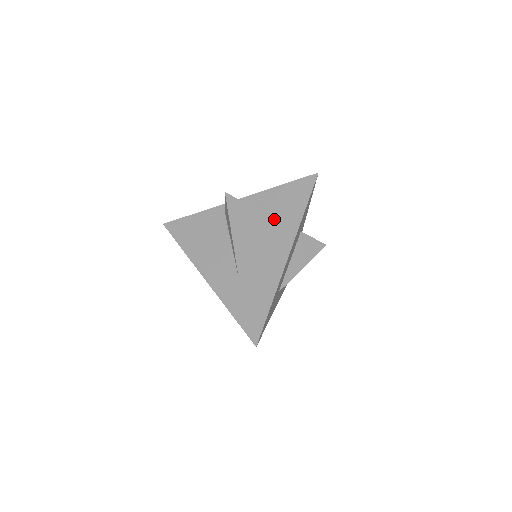
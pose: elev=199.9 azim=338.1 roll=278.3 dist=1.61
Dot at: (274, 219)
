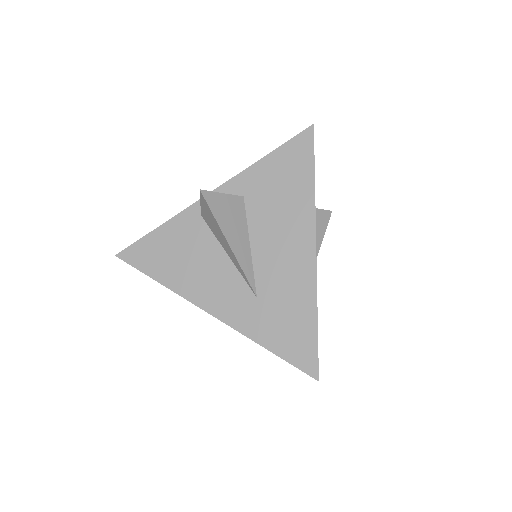
Dot at: (276, 204)
